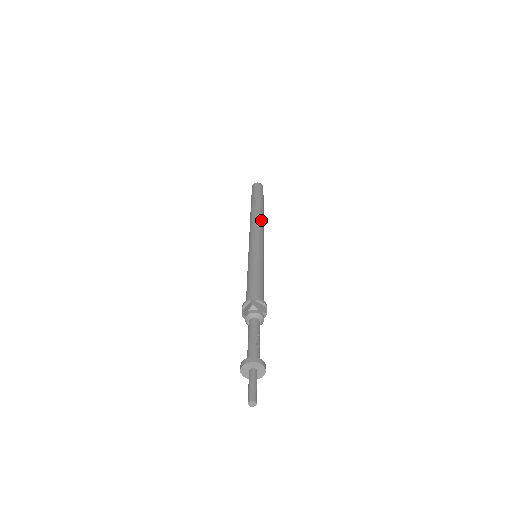
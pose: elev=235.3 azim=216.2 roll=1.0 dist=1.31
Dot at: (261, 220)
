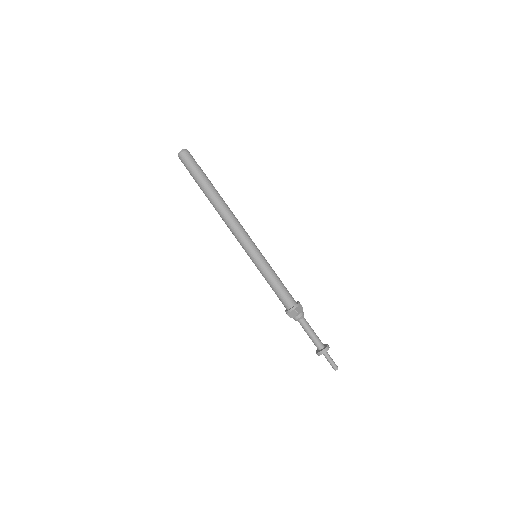
Dot at: (231, 213)
